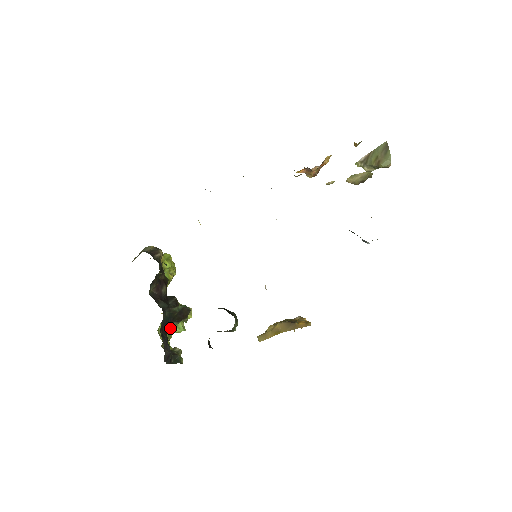
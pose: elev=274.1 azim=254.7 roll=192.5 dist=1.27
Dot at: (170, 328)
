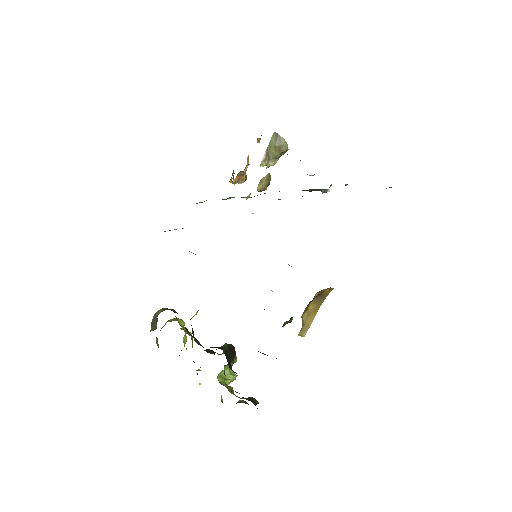
Dot at: (226, 378)
